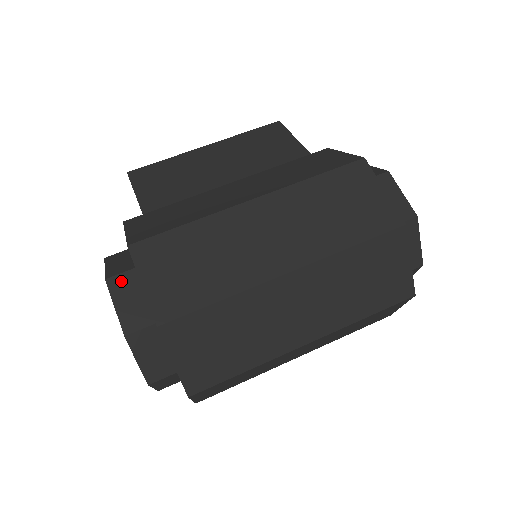
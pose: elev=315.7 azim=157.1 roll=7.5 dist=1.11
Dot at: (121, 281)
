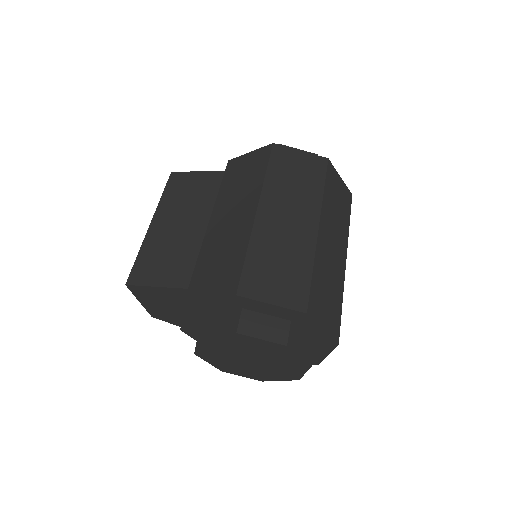
Dot at: (245, 324)
